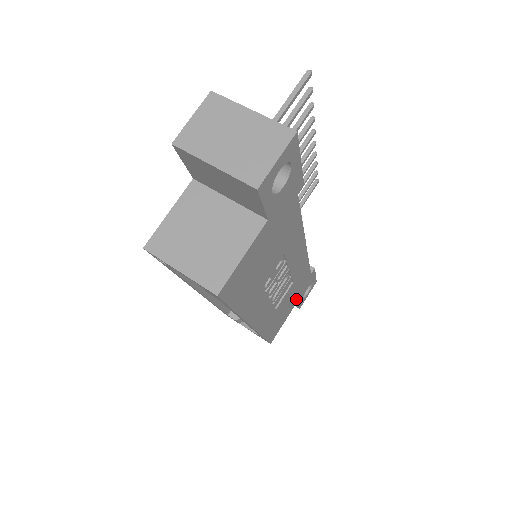
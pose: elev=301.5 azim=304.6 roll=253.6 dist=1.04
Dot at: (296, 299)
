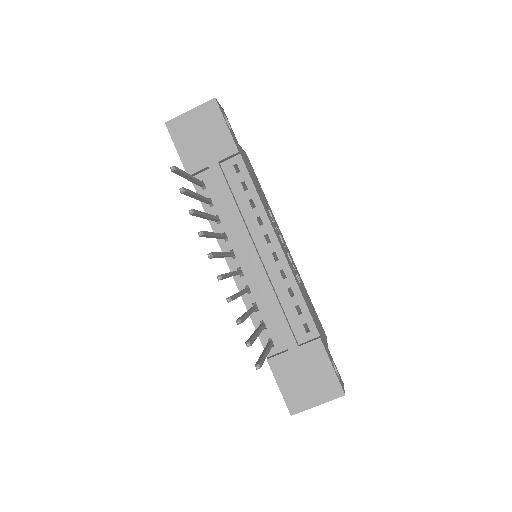
Dot at: occluded
